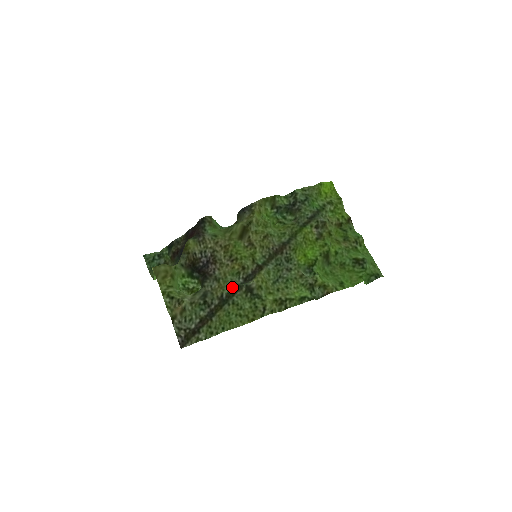
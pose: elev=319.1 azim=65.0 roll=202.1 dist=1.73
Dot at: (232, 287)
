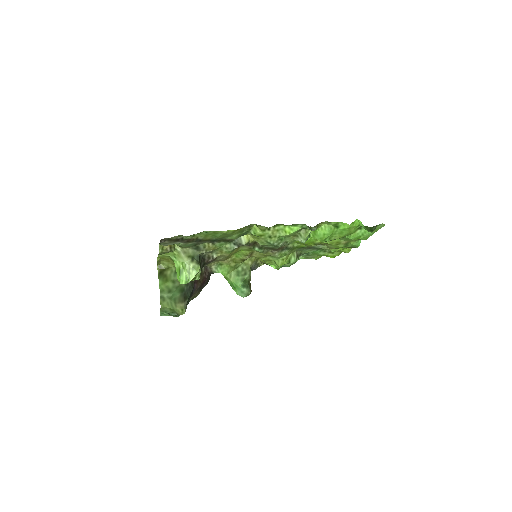
Dot at: (224, 243)
